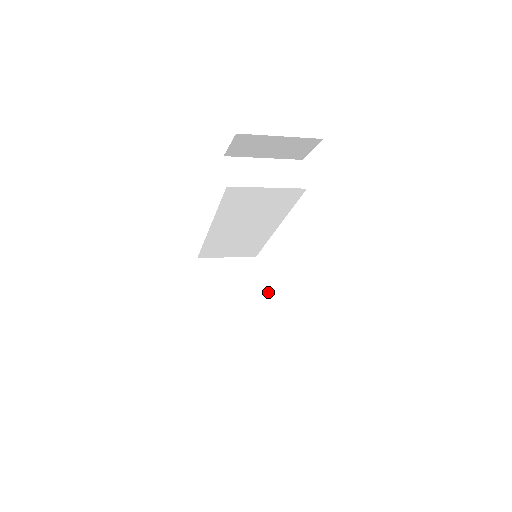
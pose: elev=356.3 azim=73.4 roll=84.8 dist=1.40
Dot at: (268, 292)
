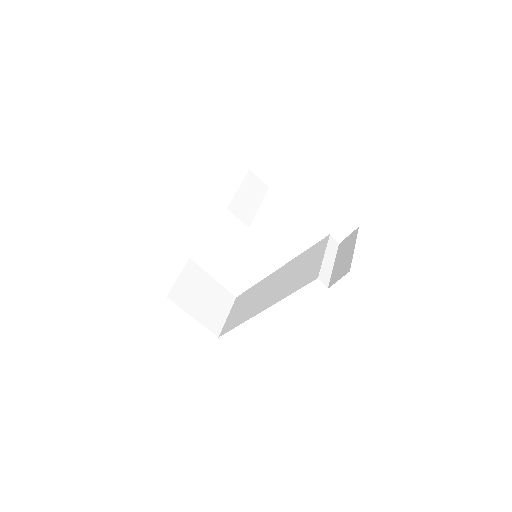
Dot at: (326, 268)
